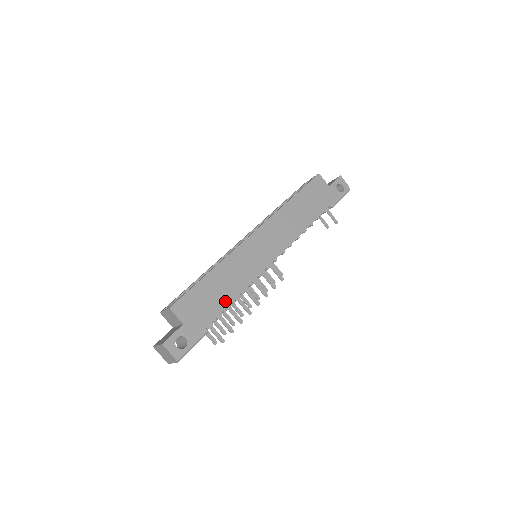
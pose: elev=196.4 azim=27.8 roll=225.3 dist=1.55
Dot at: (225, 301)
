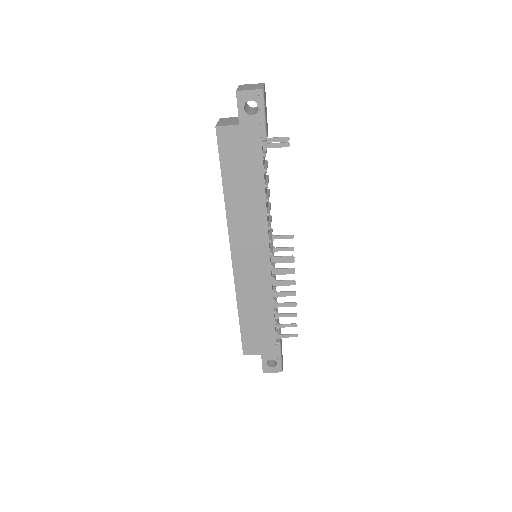
Dot at: (269, 320)
